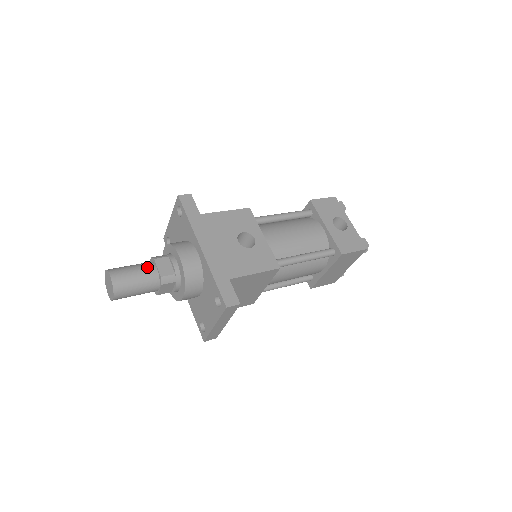
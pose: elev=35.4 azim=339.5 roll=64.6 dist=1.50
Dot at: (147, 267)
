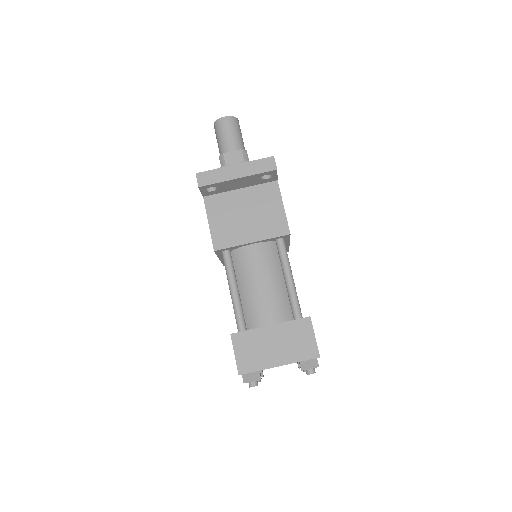
Dot at: occluded
